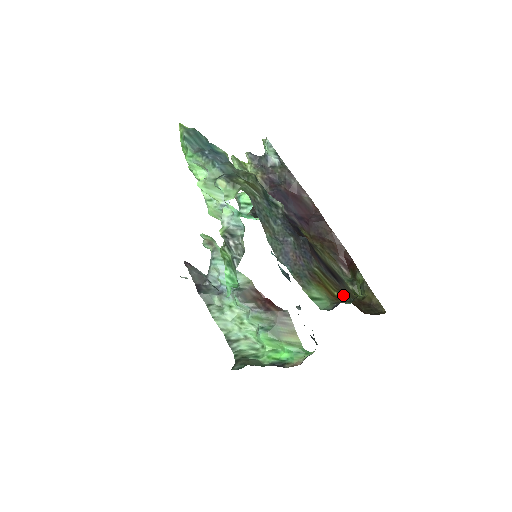
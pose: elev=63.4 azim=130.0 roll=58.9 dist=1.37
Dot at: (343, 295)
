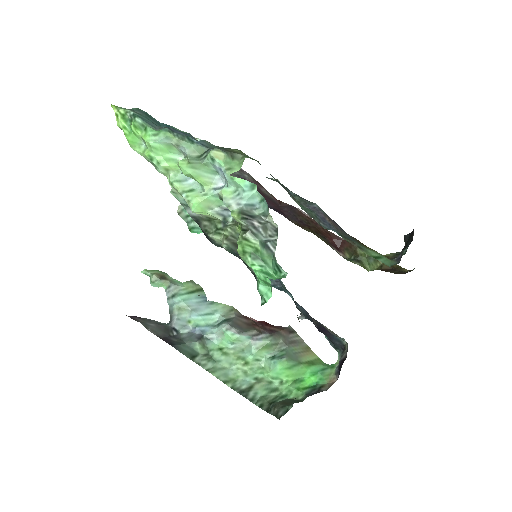
Dot at: occluded
